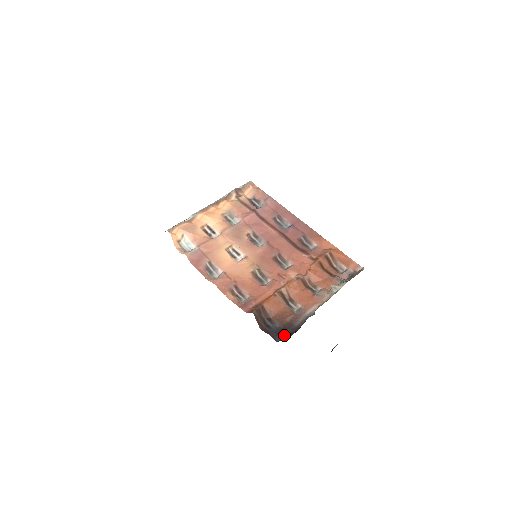
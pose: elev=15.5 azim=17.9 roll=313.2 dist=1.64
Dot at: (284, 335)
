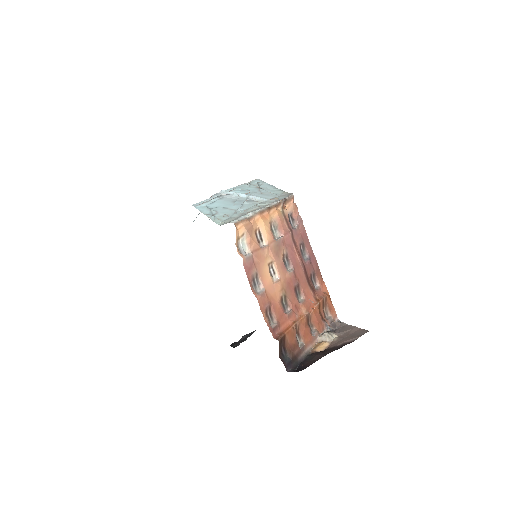
Dot at: (292, 367)
